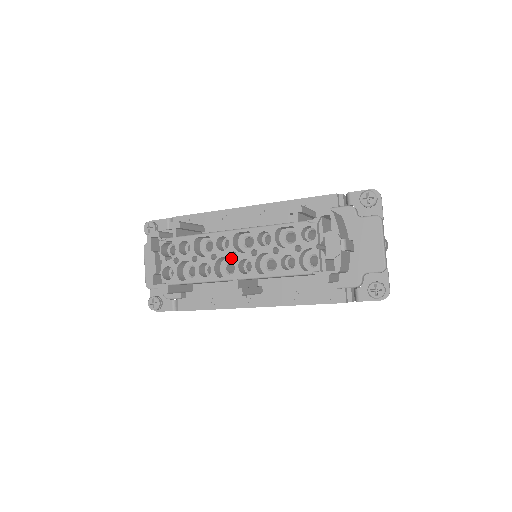
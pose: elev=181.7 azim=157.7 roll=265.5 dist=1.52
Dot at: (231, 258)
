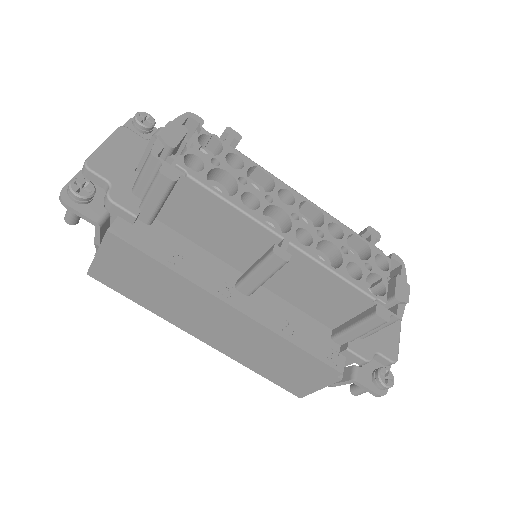
Dot at: (291, 217)
